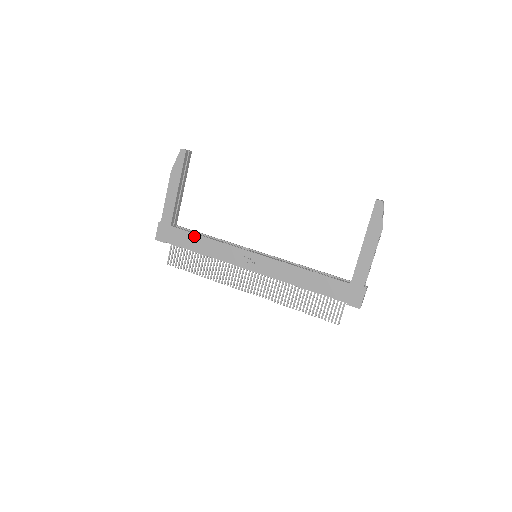
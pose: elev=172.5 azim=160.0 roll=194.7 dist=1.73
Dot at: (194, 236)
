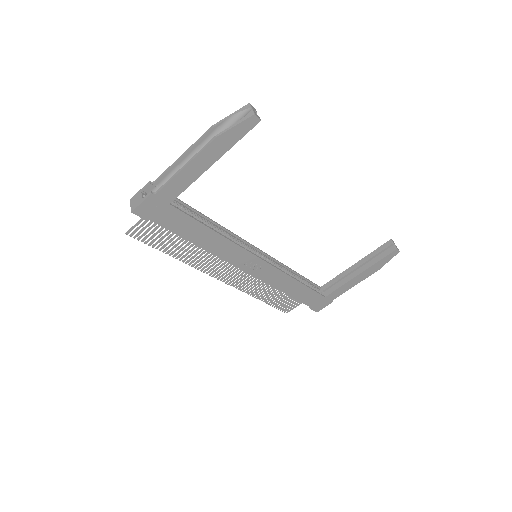
Dot at: (199, 226)
